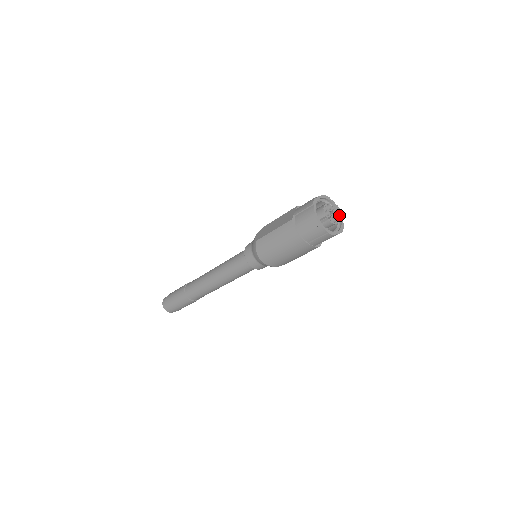
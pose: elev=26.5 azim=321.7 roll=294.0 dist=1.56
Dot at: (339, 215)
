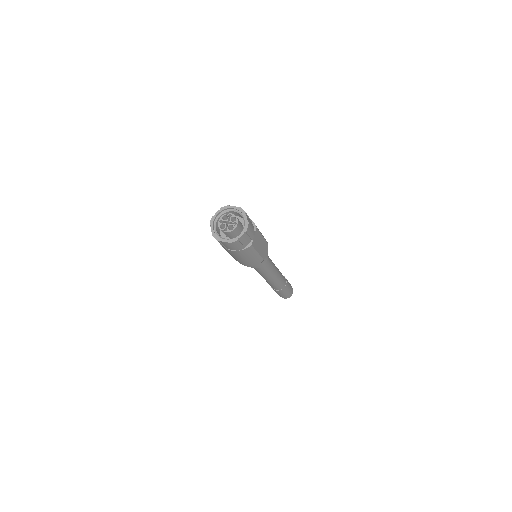
Dot at: (243, 215)
